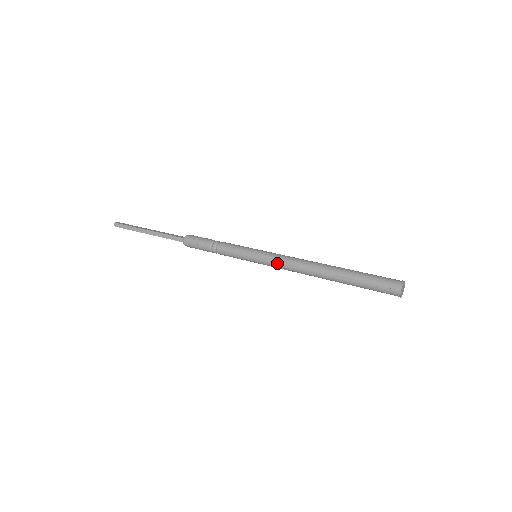
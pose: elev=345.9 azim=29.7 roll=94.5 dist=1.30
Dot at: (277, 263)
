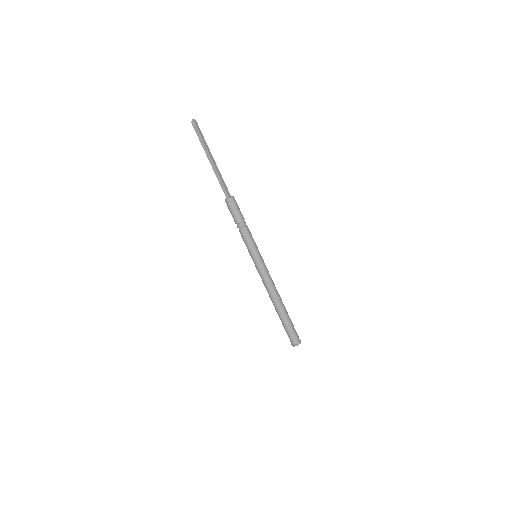
Dot at: (262, 276)
